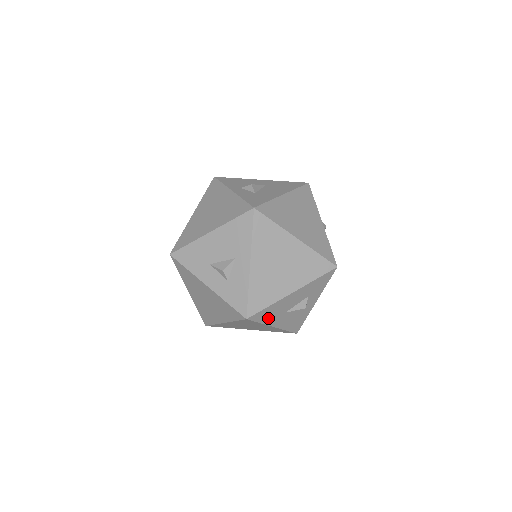
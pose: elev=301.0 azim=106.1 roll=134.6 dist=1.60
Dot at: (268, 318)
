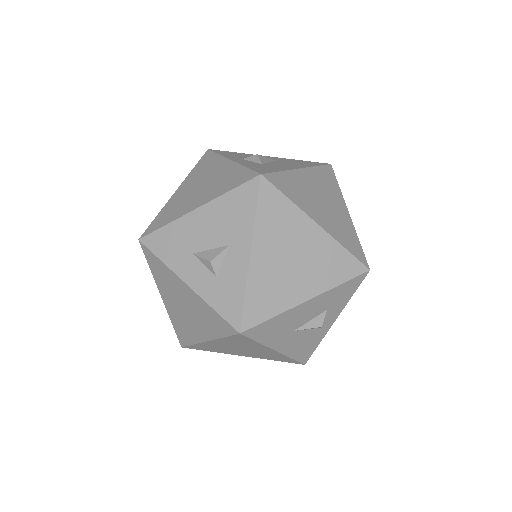
Dot at: (270, 336)
